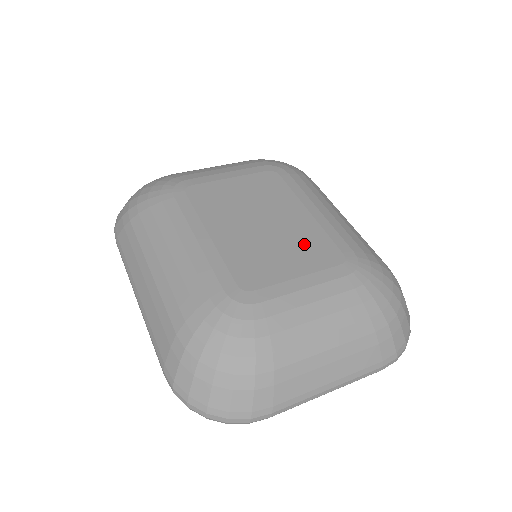
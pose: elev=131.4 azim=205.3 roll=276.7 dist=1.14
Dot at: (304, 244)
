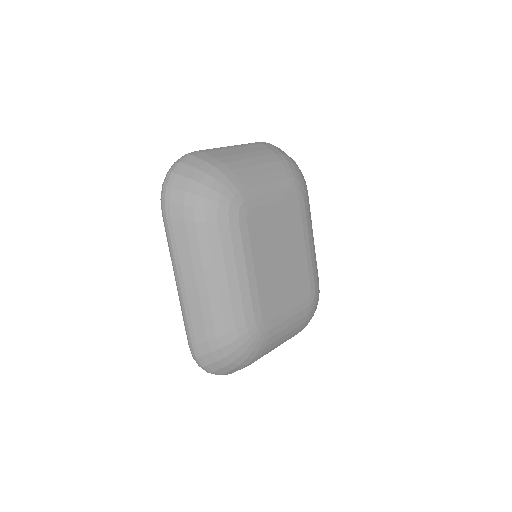
Dot at: (297, 281)
